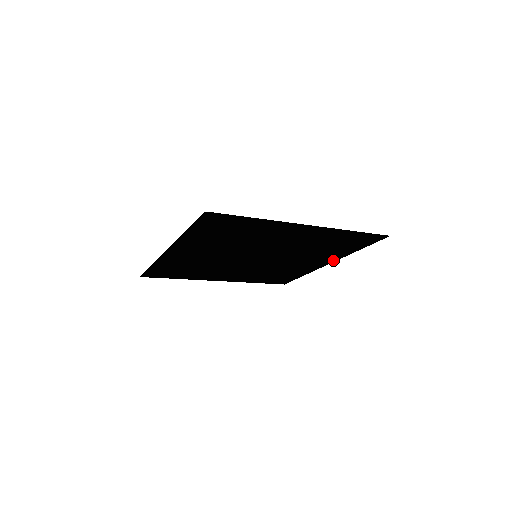
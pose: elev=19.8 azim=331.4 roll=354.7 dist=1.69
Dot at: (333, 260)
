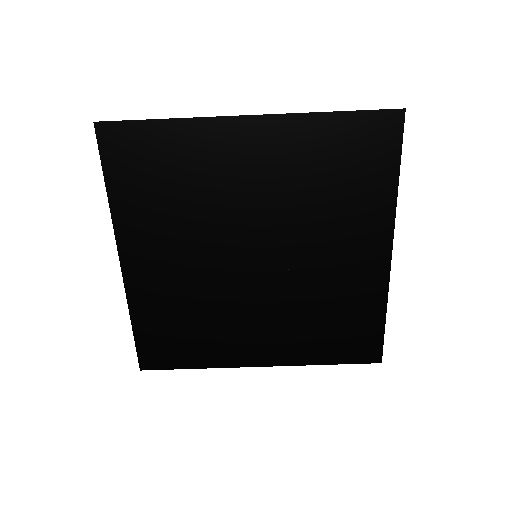
Dot at: (276, 361)
